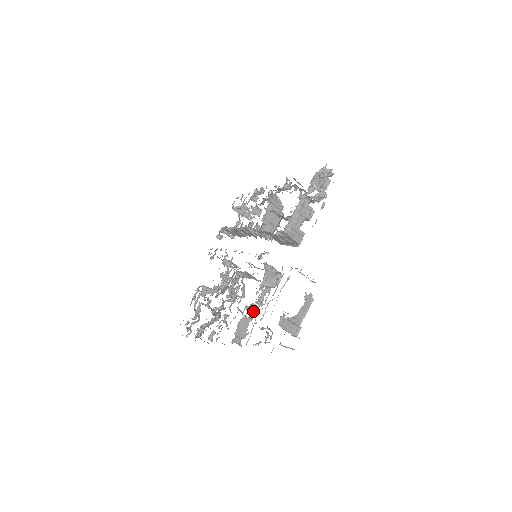
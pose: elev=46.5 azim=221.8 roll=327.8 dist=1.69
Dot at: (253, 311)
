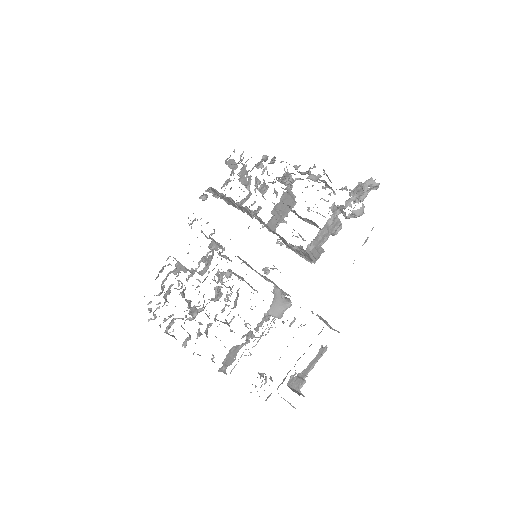
Dot at: (248, 337)
